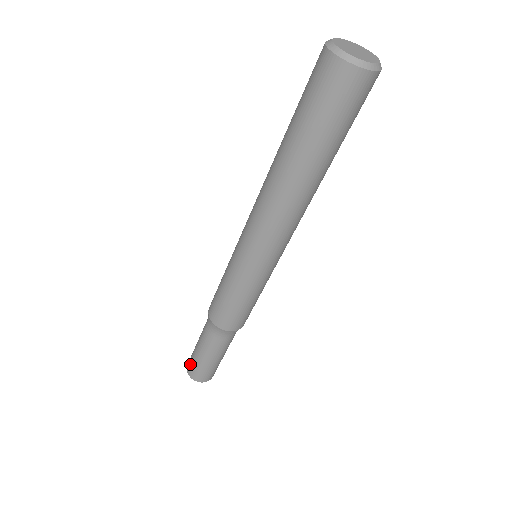
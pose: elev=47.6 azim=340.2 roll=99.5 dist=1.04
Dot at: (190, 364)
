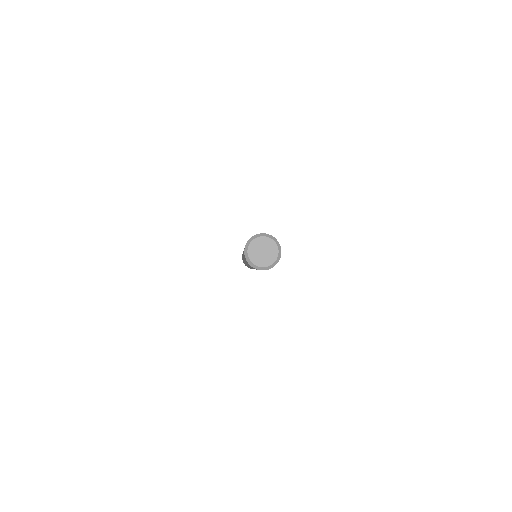
Dot at: occluded
